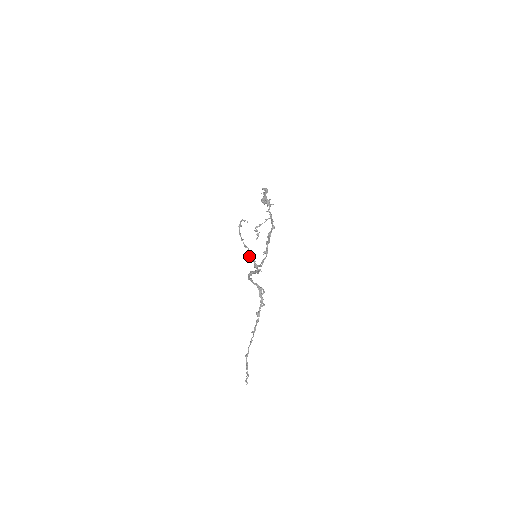
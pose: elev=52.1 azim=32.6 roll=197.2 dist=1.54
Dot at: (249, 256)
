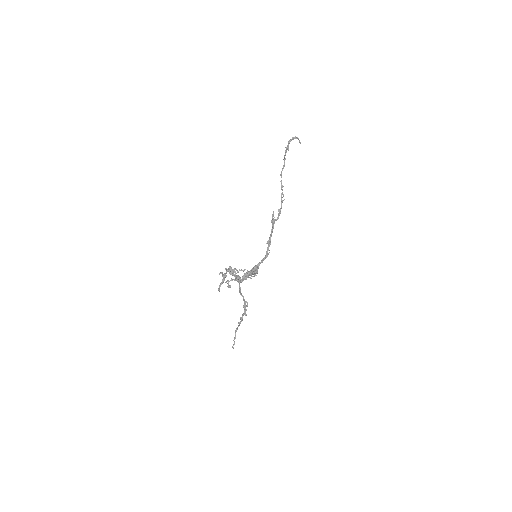
Dot at: occluded
